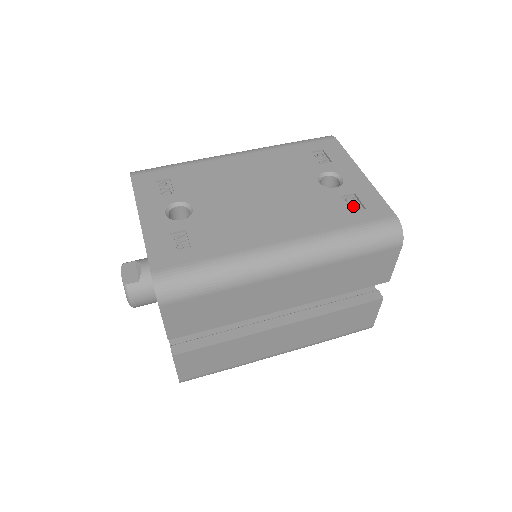
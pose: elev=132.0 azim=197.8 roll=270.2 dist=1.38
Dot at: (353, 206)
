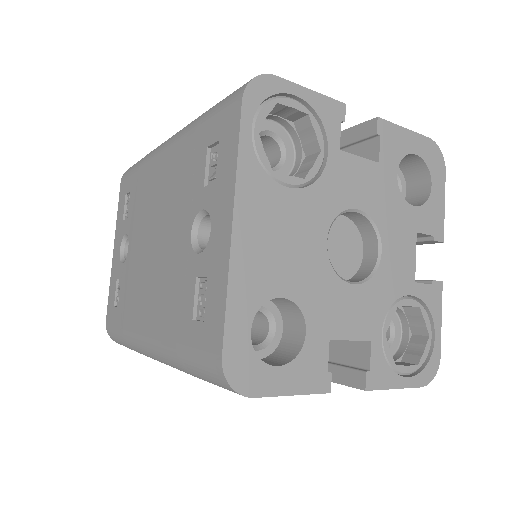
Dot at: (202, 303)
